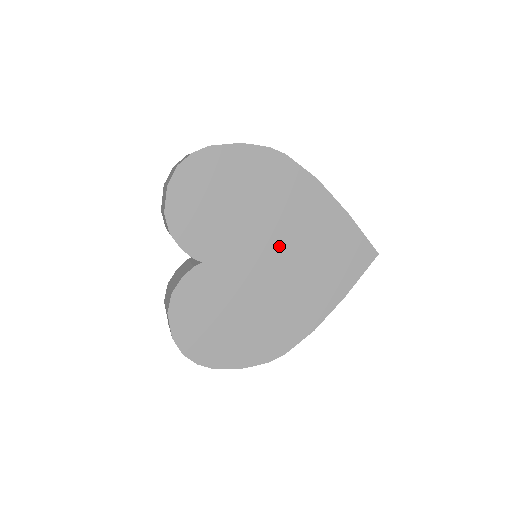
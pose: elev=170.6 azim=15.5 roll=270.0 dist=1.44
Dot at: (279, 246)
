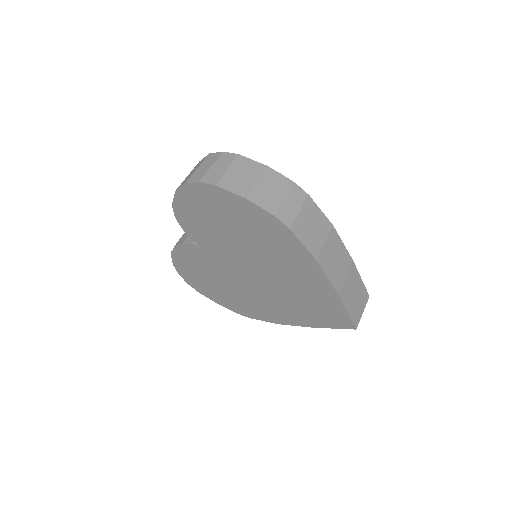
Dot at: (264, 273)
